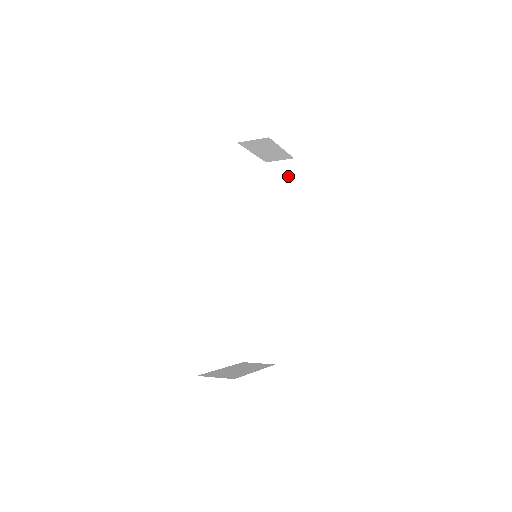
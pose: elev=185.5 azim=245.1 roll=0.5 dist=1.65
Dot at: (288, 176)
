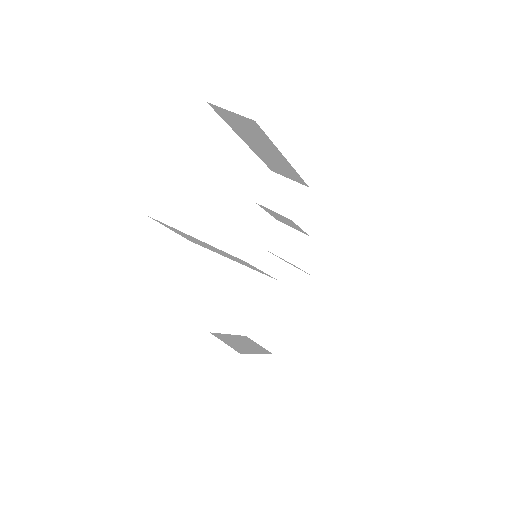
Dot at: (258, 133)
